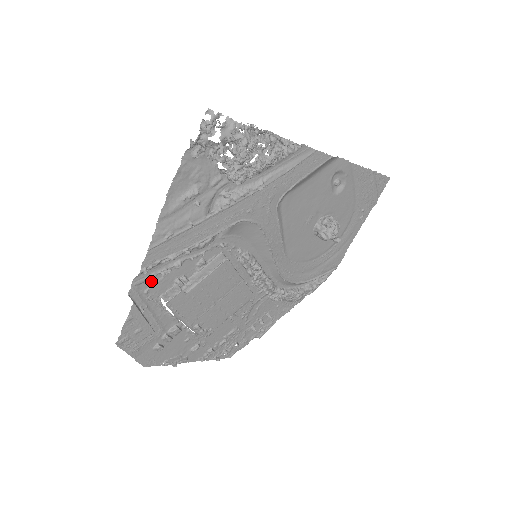
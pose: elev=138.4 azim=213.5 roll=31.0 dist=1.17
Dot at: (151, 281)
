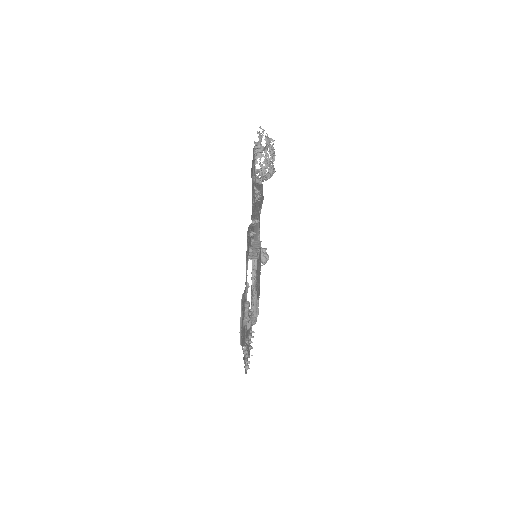
Dot at: (247, 240)
